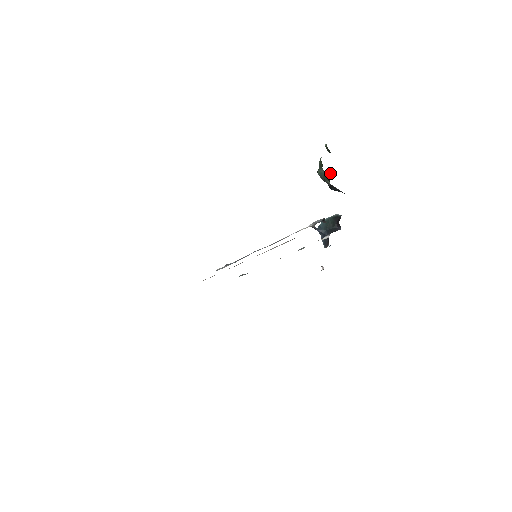
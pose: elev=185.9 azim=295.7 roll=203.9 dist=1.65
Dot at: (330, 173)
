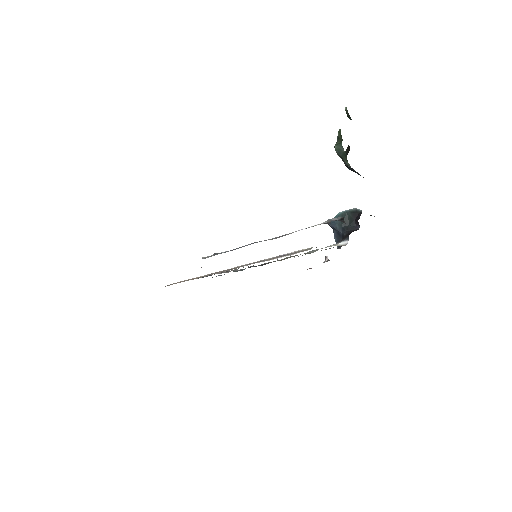
Dot at: (348, 147)
